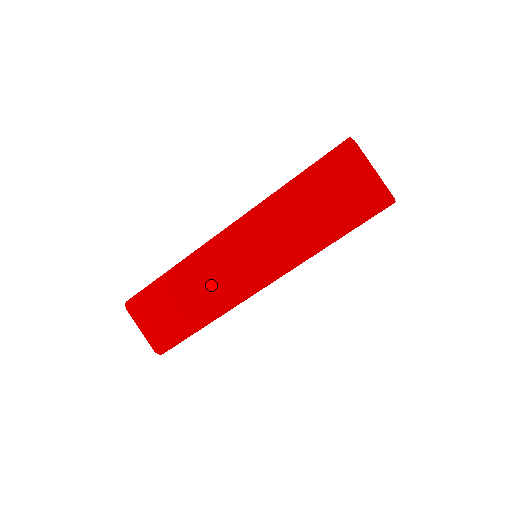
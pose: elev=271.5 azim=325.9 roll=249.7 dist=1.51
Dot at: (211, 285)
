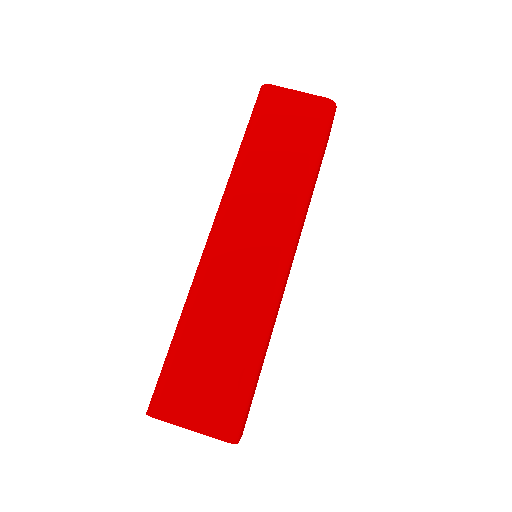
Dot at: (237, 296)
